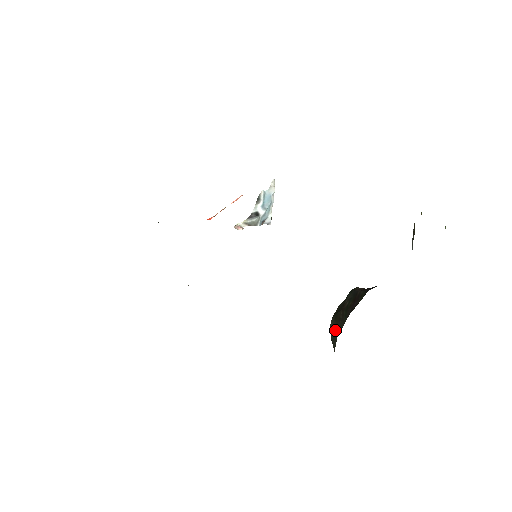
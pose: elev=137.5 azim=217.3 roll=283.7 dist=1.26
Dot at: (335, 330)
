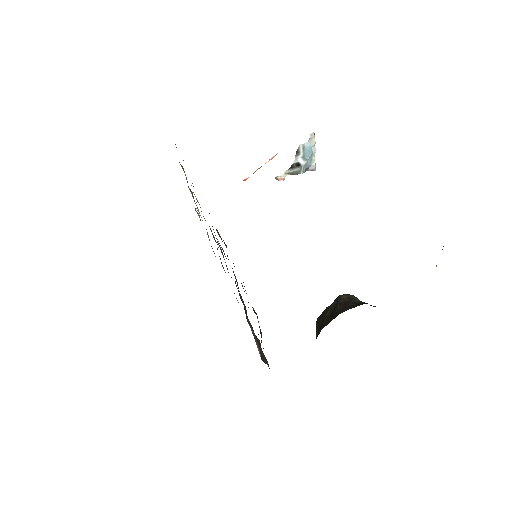
Dot at: (316, 332)
